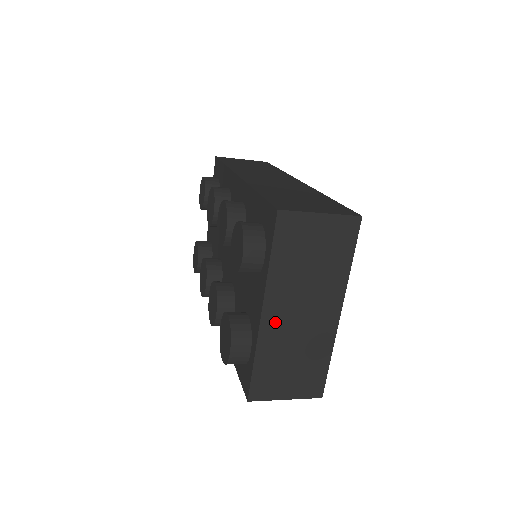
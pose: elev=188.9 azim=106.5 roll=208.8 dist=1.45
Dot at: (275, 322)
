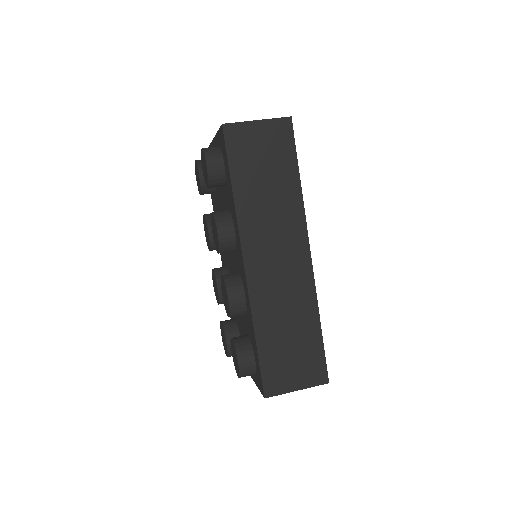
Dot at: occluded
